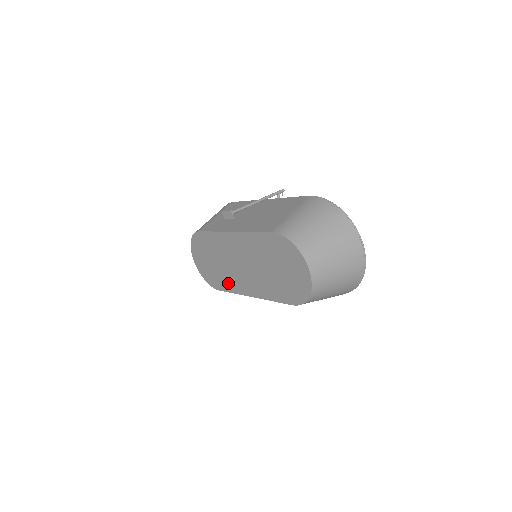
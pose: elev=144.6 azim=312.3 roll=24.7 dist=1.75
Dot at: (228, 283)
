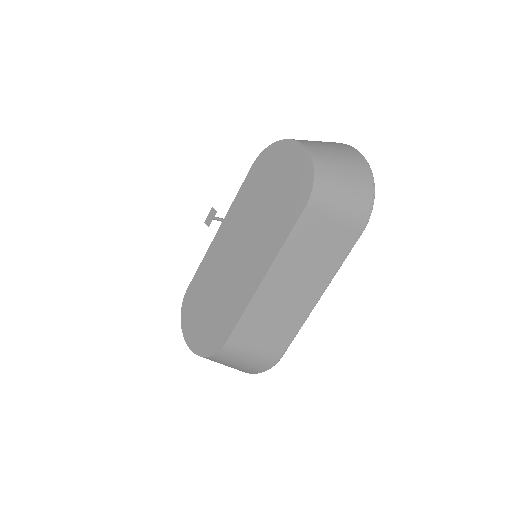
Dot at: (232, 308)
